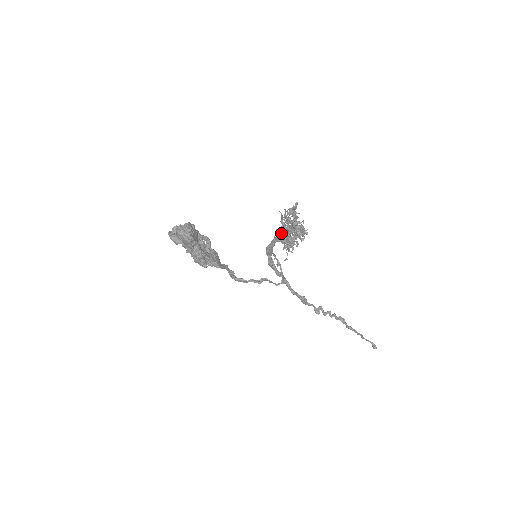
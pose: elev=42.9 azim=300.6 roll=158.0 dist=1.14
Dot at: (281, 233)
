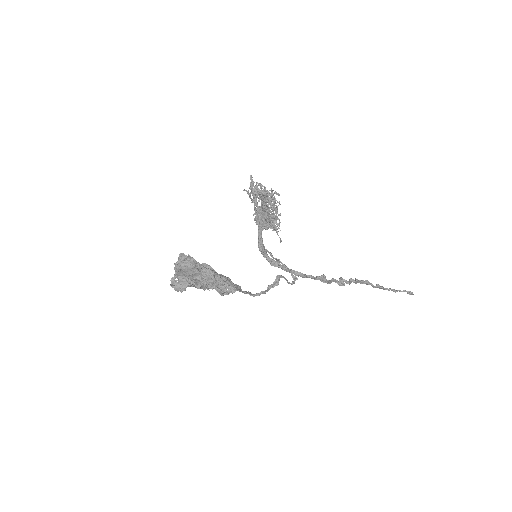
Dot at: (259, 219)
